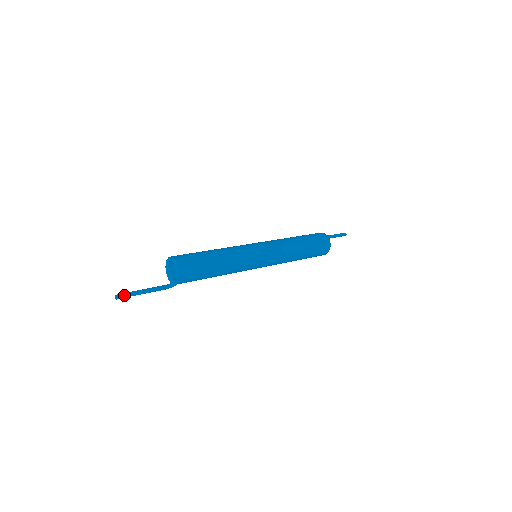
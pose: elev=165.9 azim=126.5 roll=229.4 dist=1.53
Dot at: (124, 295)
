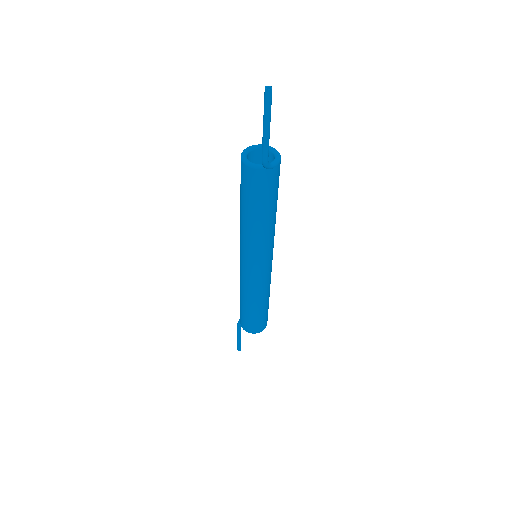
Dot at: (271, 98)
